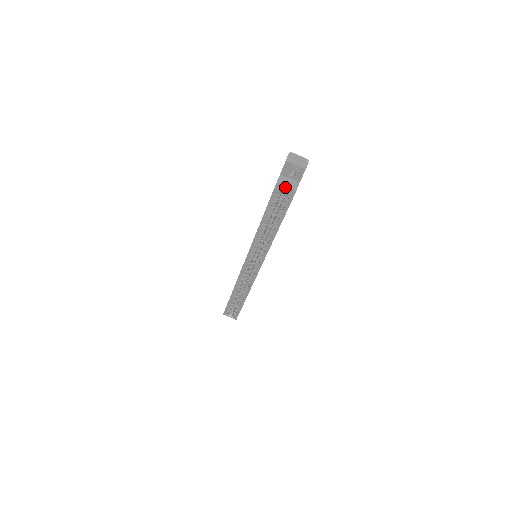
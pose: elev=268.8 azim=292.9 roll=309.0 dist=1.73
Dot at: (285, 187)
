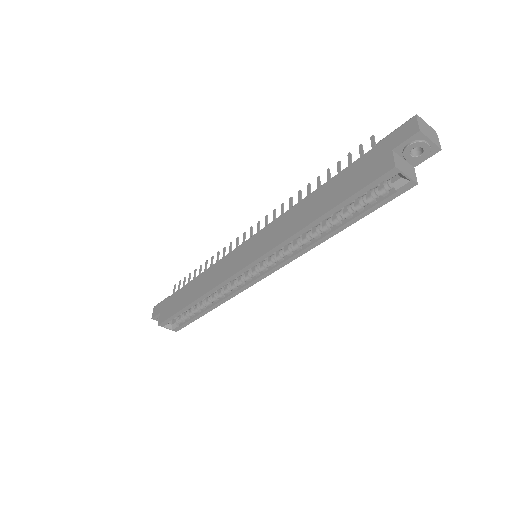
Dot at: (405, 175)
